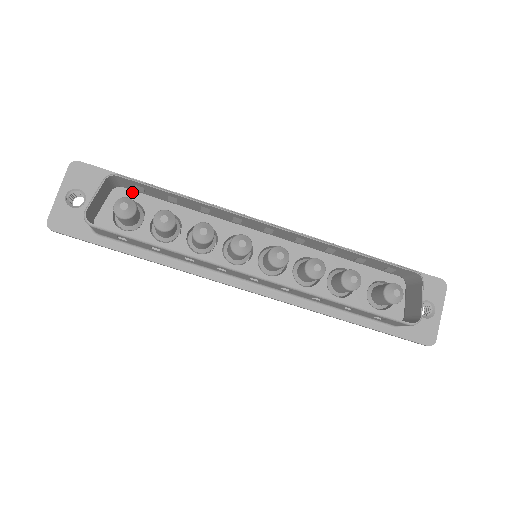
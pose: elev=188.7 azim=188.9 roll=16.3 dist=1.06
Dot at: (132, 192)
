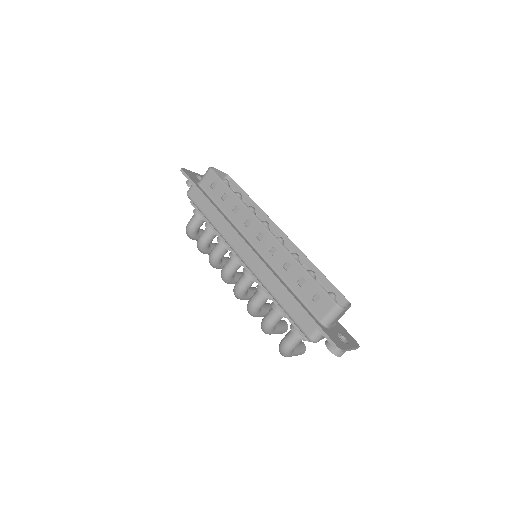
Dot at: occluded
